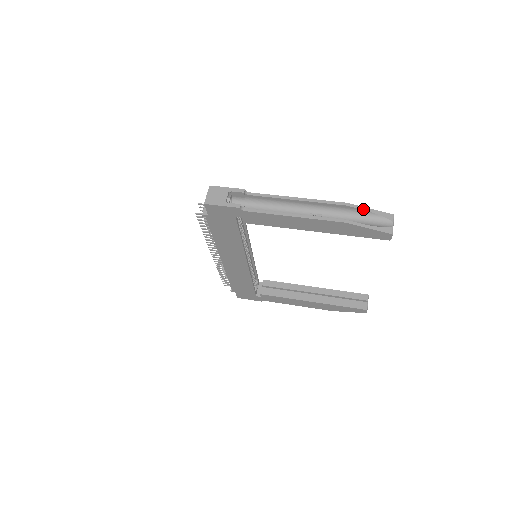
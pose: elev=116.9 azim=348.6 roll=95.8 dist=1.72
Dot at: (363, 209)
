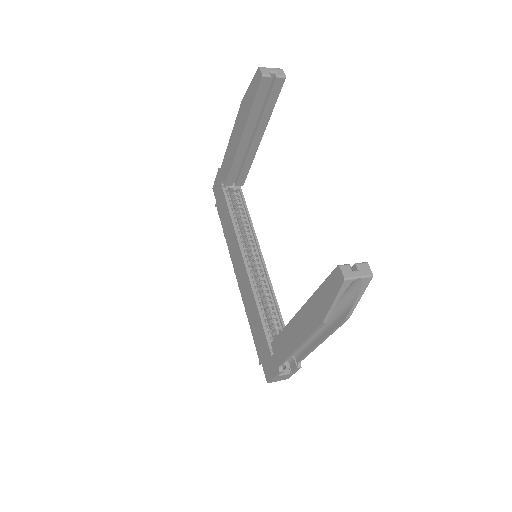
Dot at: occluded
